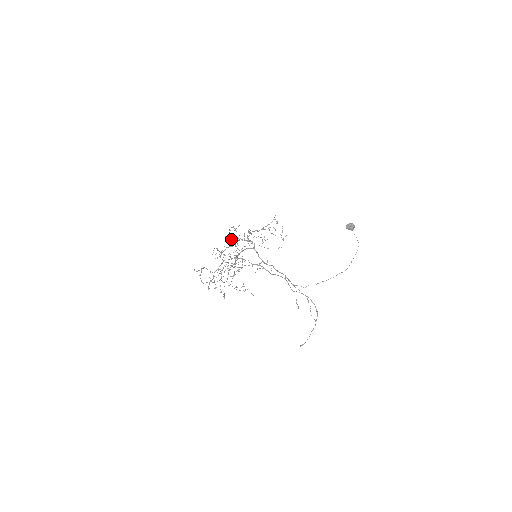
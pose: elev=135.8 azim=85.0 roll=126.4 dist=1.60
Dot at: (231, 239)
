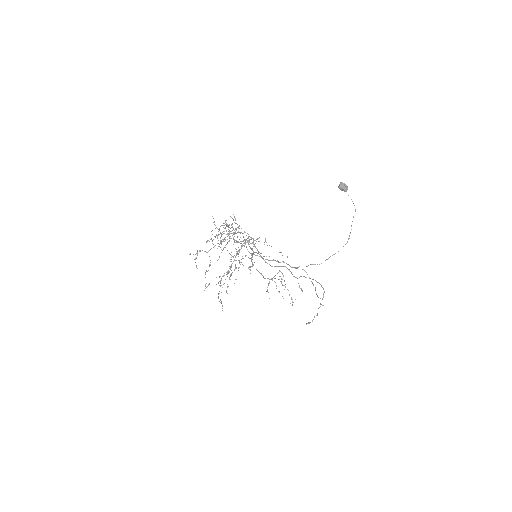
Dot at: occluded
